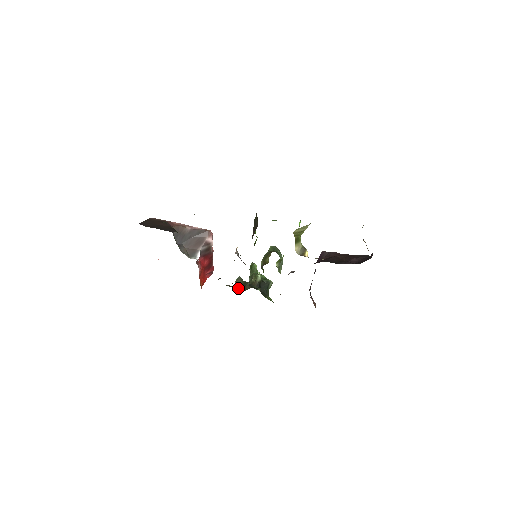
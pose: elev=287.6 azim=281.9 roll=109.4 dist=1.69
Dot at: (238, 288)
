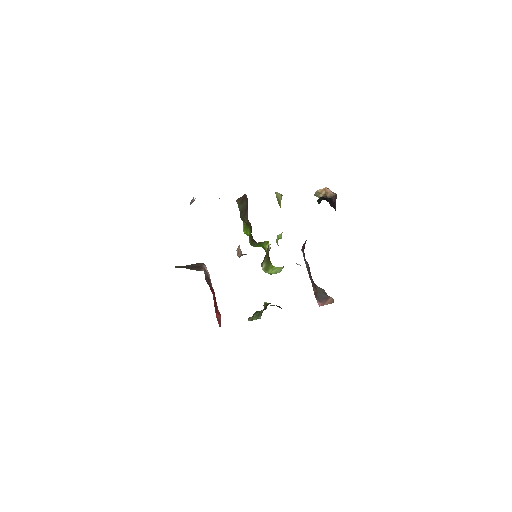
Dot at: occluded
